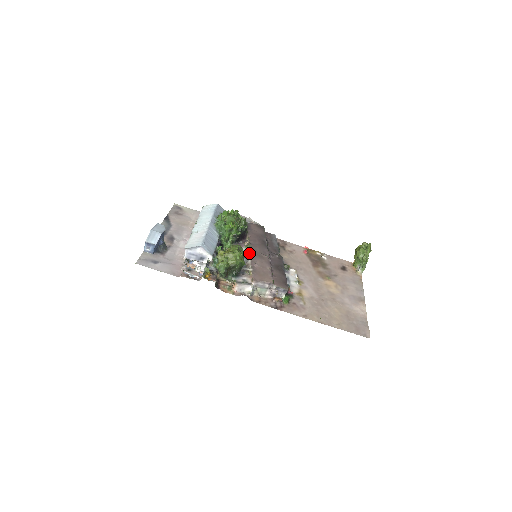
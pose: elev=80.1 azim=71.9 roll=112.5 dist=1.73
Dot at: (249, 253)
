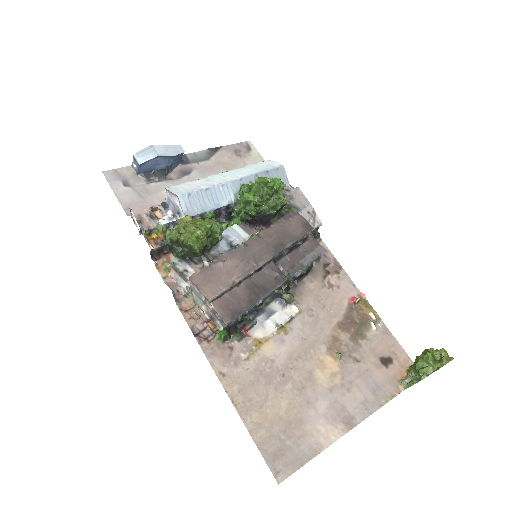
Dot at: (241, 245)
